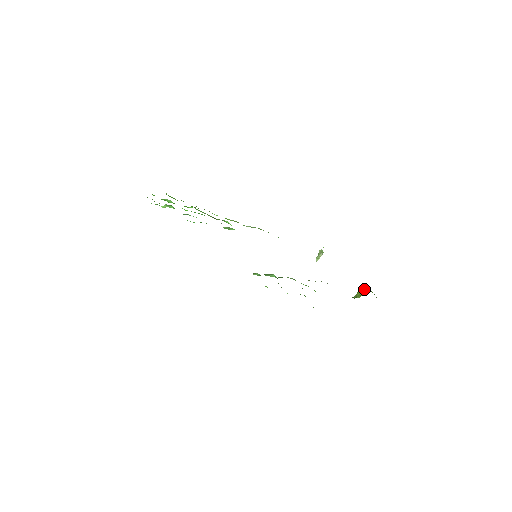
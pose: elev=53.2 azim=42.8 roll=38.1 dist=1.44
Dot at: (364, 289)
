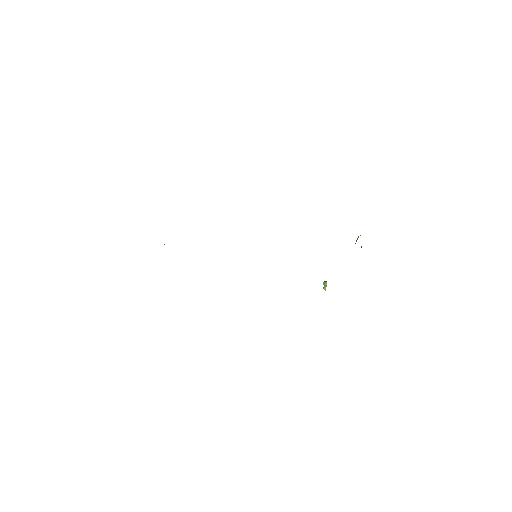
Dot at: (360, 235)
